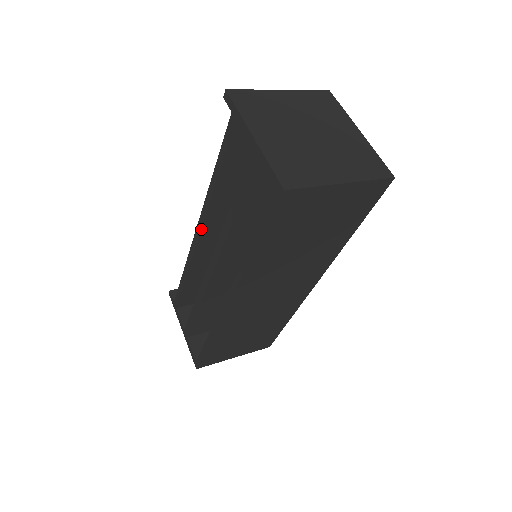
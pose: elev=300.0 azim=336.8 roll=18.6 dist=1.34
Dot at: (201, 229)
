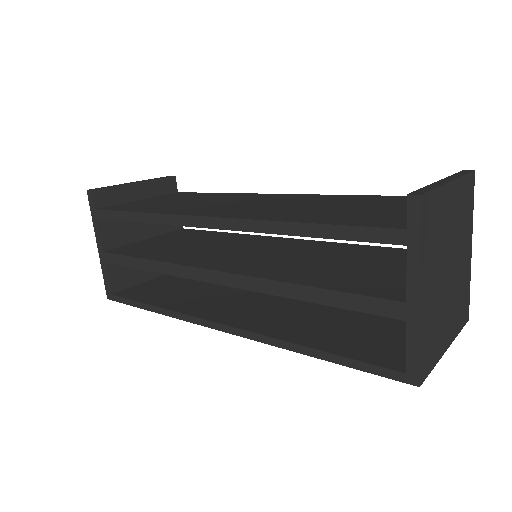
Dot at: (220, 229)
